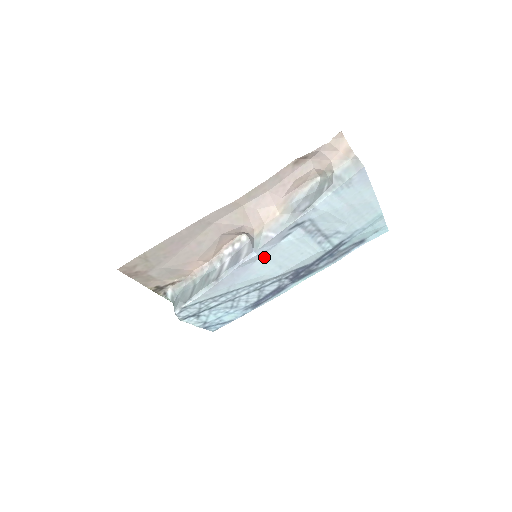
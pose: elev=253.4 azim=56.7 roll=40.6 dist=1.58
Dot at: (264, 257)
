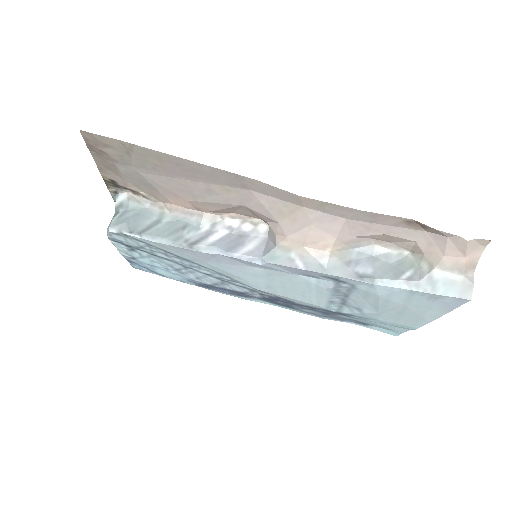
Dot at: (265, 270)
